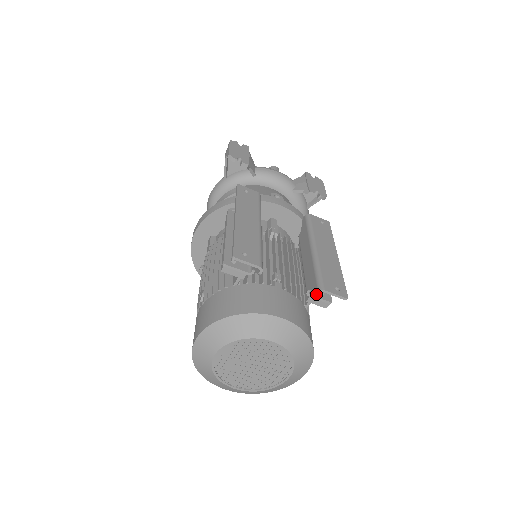
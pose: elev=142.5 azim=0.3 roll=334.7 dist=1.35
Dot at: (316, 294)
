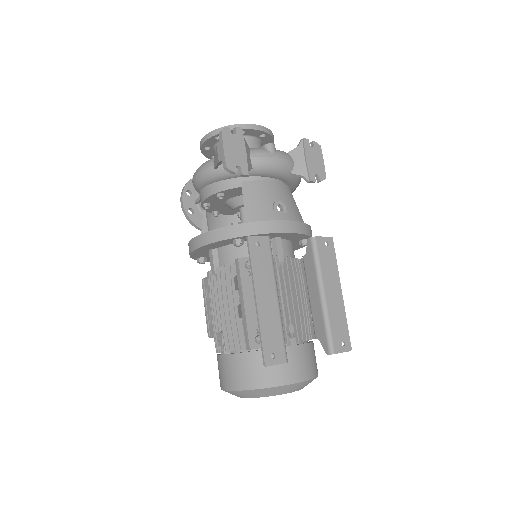
Dot at: (327, 354)
